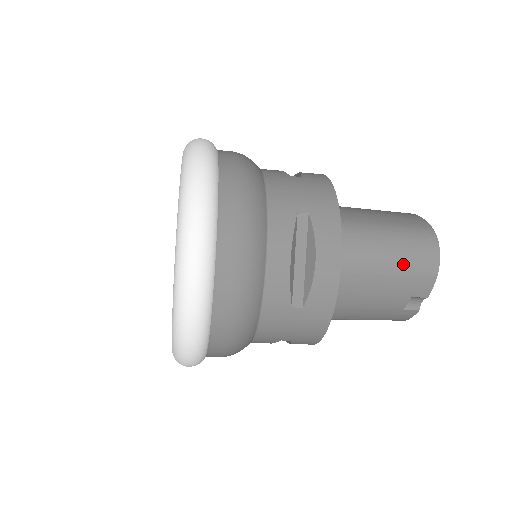
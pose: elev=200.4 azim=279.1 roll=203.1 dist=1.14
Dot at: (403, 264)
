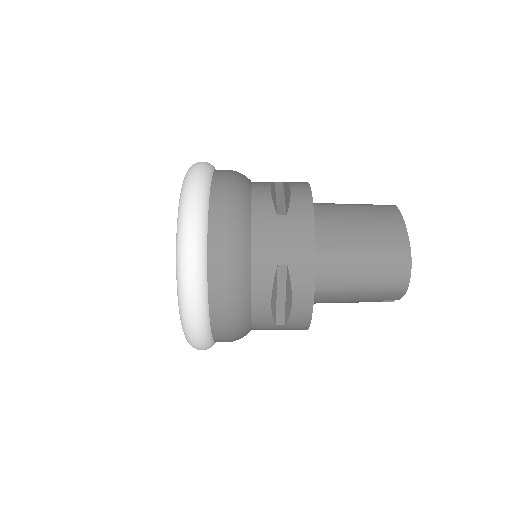
Dot at: (375, 287)
